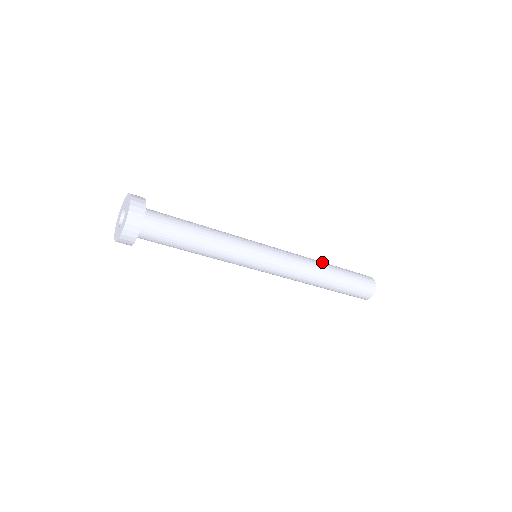
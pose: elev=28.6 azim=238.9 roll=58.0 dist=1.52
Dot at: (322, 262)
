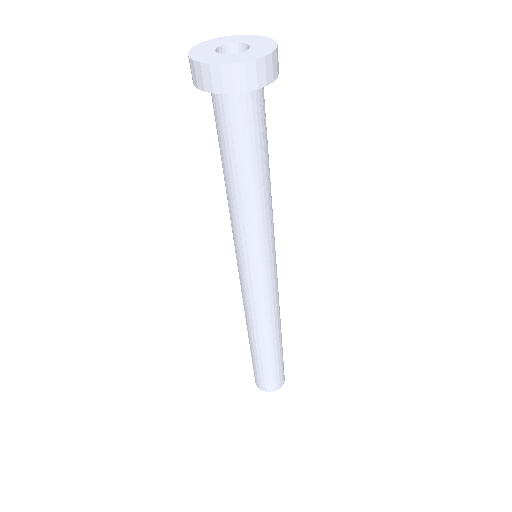
Dot at: occluded
